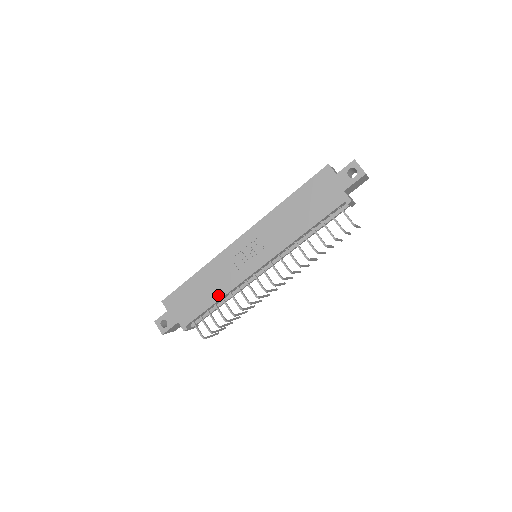
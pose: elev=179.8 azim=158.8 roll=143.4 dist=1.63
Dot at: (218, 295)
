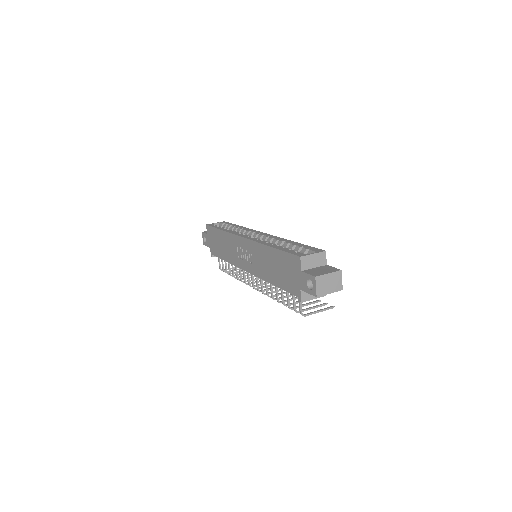
Dot at: (227, 258)
